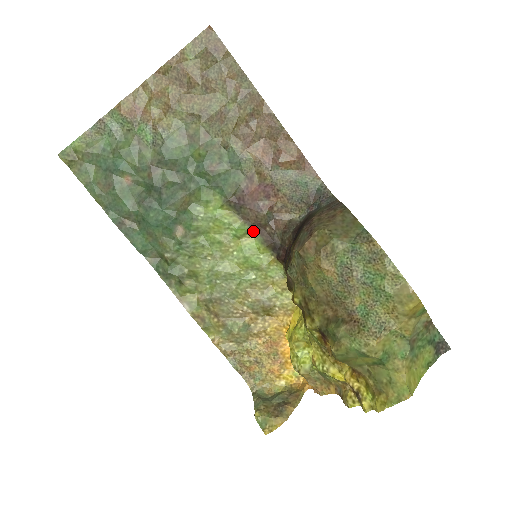
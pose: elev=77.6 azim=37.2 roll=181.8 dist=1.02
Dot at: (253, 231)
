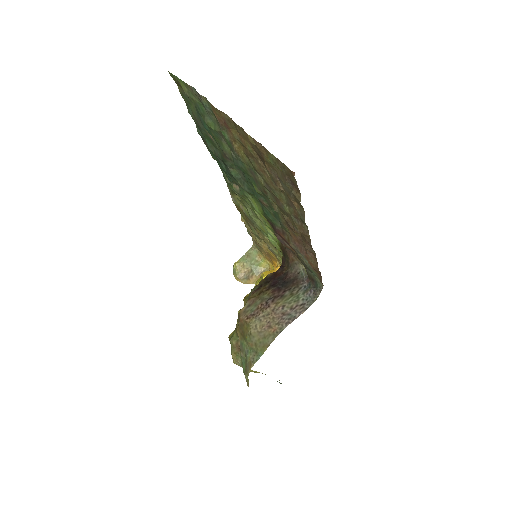
Dot at: occluded
